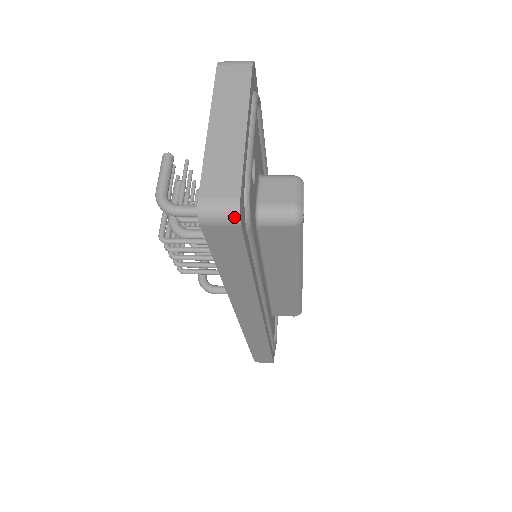
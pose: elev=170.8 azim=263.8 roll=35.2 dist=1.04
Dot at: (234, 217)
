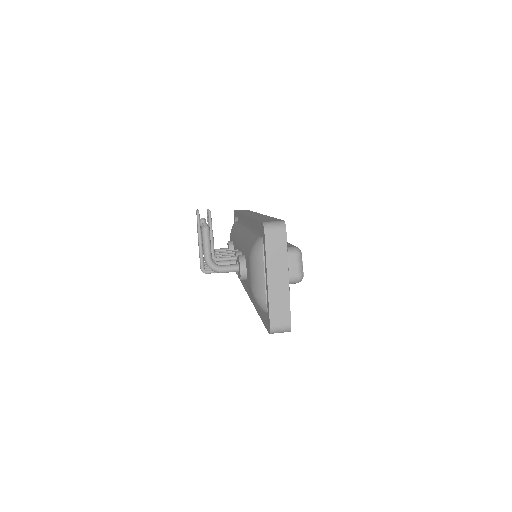
Dot at: occluded
